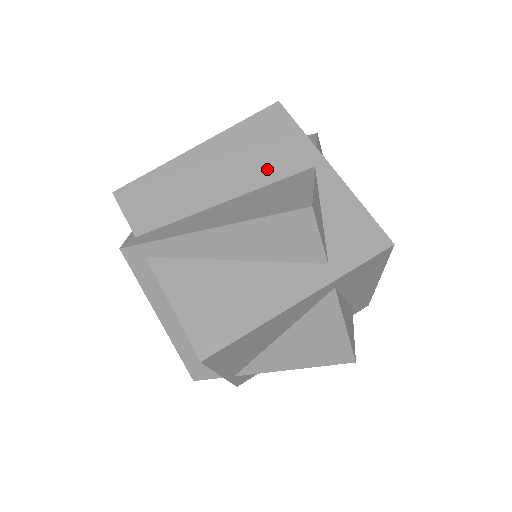
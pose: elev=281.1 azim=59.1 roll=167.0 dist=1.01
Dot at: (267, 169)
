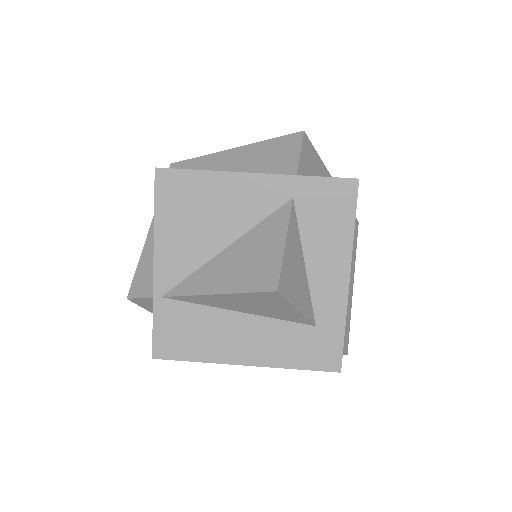
Dot at: occluded
